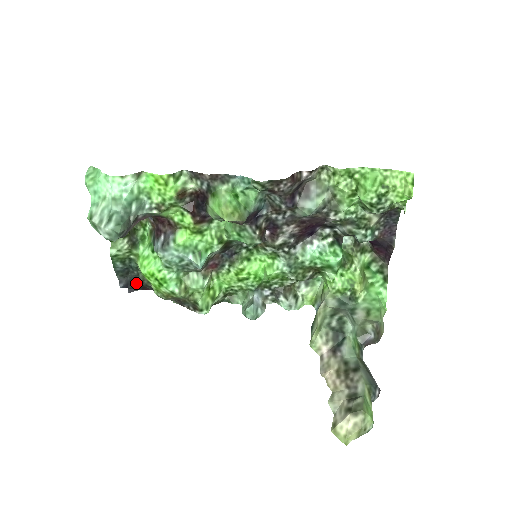
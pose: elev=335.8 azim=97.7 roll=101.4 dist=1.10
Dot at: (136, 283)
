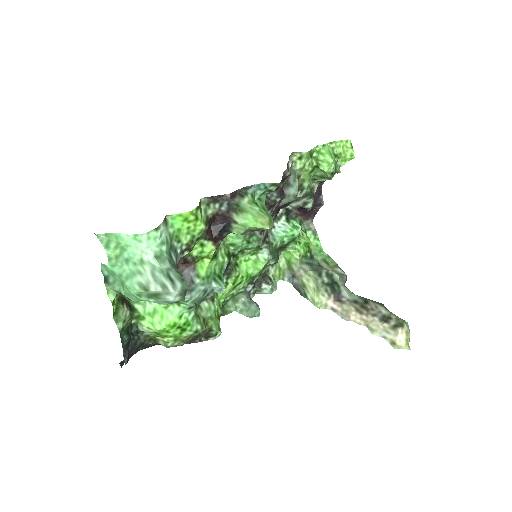
Dot at: (136, 349)
